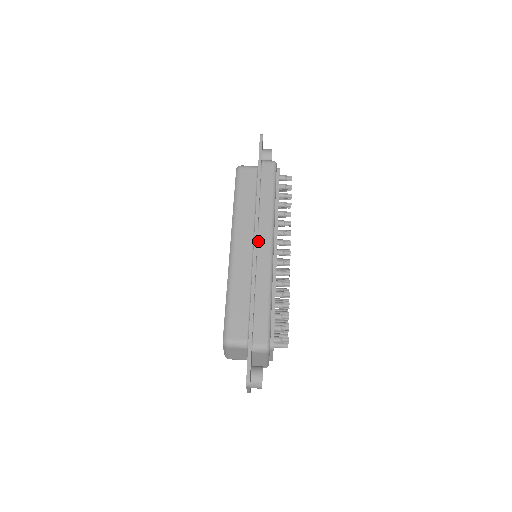
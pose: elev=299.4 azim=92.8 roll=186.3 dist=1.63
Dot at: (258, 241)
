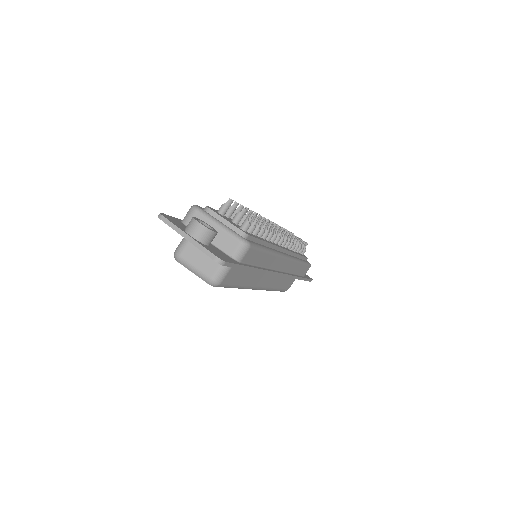
Dot at: (278, 270)
